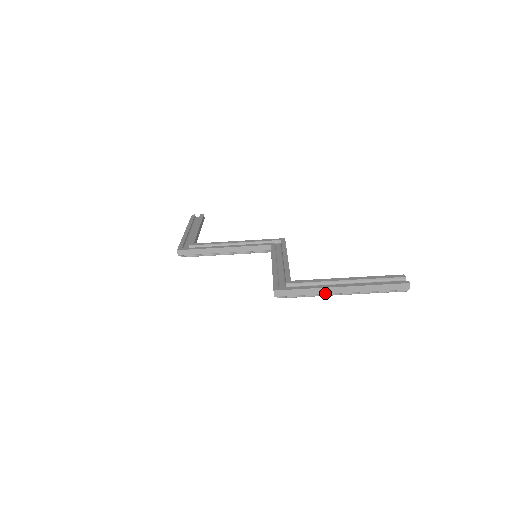
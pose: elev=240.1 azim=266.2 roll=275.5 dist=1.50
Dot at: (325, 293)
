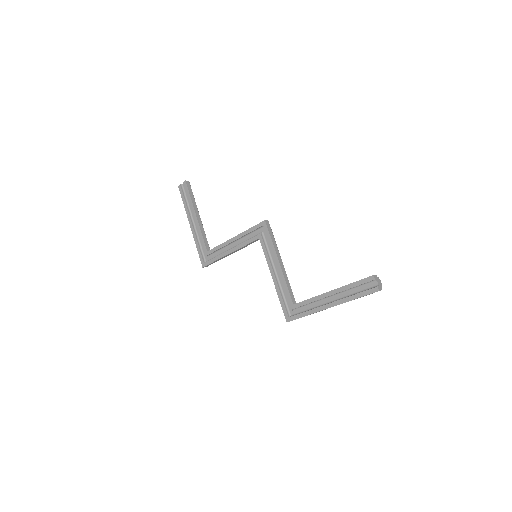
Dot at: occluded
